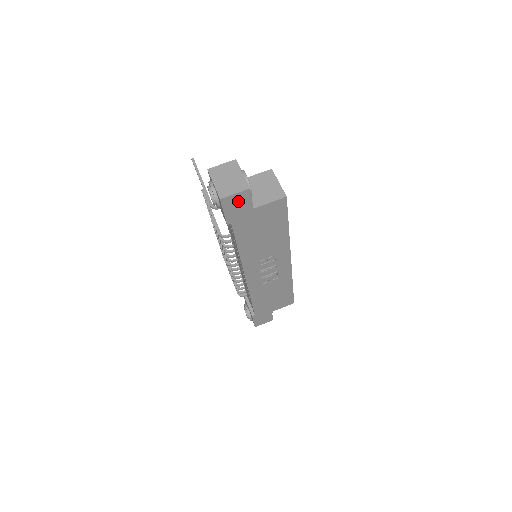
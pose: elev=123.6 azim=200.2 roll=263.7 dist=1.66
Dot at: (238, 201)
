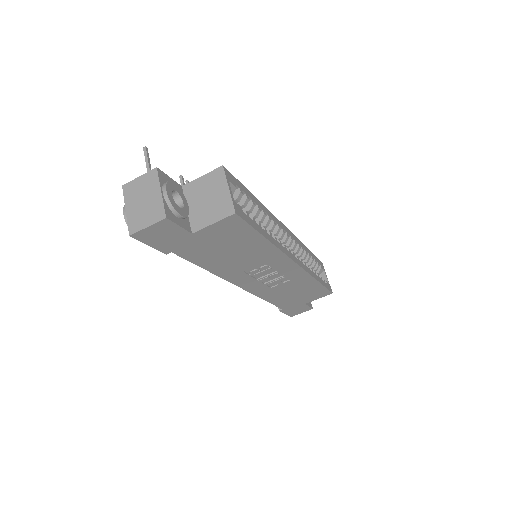
Dot at: (160, 232)
